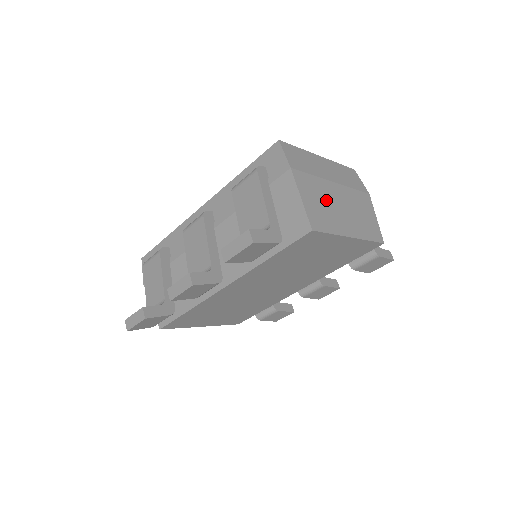
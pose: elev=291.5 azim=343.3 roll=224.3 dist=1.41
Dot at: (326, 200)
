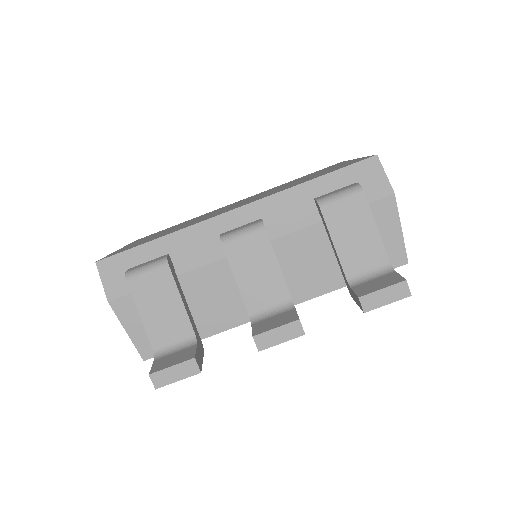
Dot at: occluded
